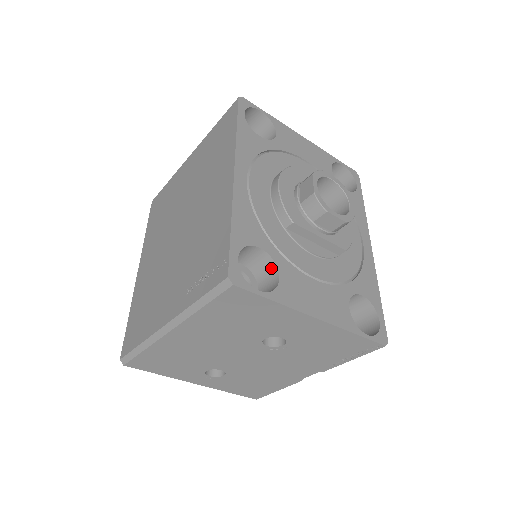
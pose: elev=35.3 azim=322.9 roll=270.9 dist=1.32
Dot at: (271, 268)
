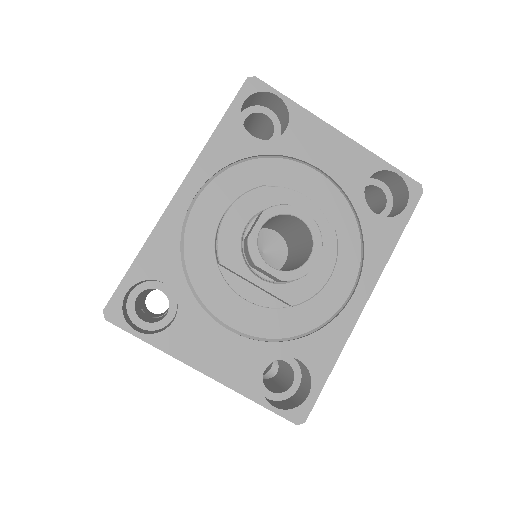
Dot at: (177, 305)
